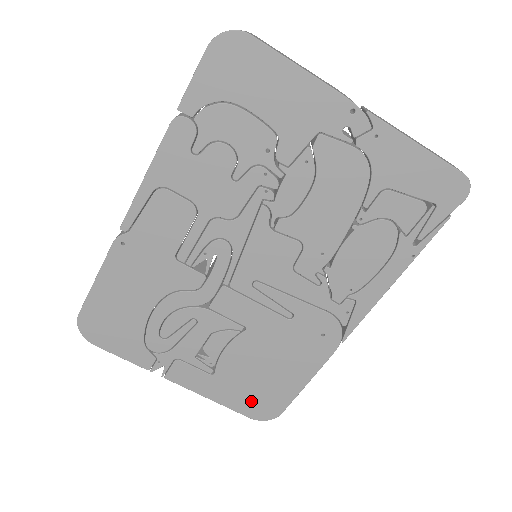
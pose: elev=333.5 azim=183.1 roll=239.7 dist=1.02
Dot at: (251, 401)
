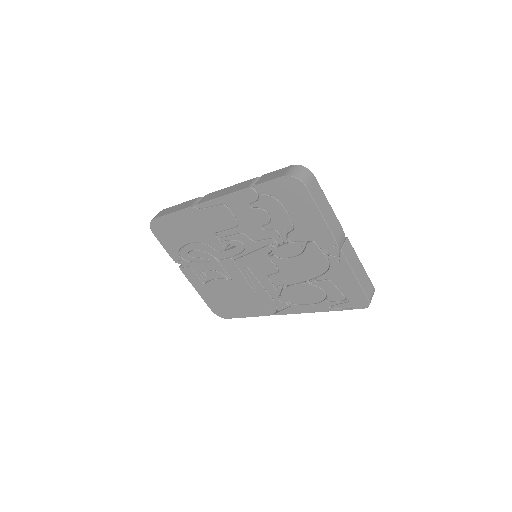
Dot at: (216, 305)
